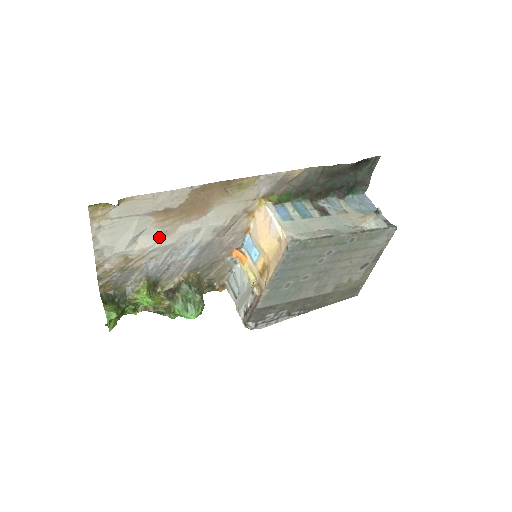
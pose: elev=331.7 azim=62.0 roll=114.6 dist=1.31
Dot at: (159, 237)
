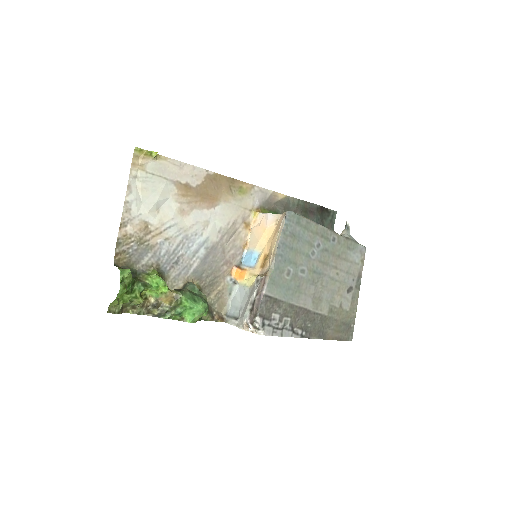
Dot at: (177, 214)
